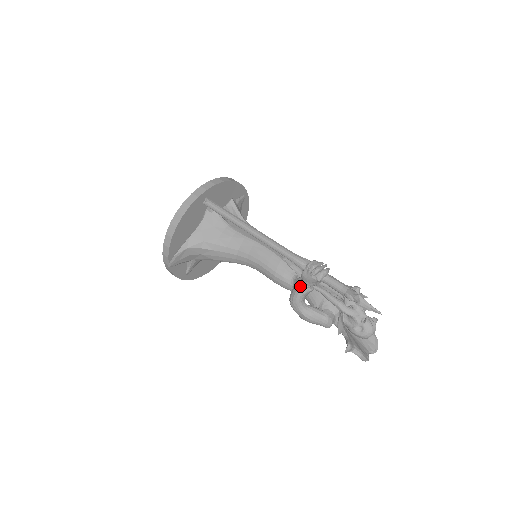
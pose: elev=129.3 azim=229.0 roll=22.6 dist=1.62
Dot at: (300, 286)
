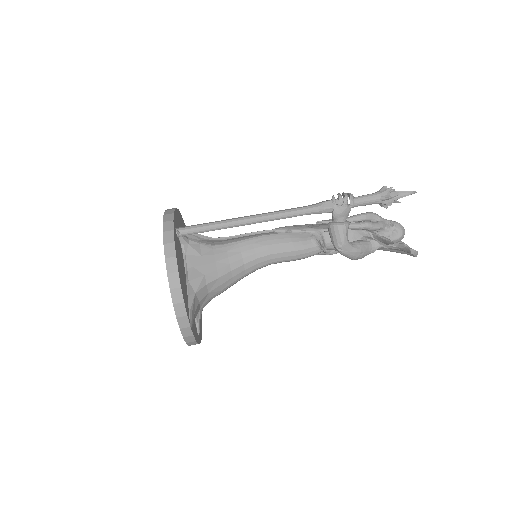
Dot at: (340, 225)
